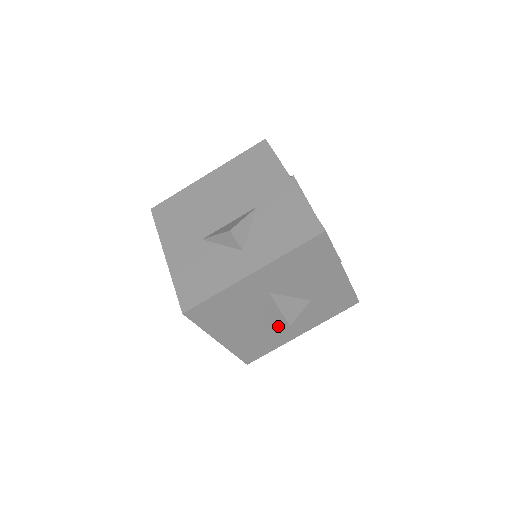
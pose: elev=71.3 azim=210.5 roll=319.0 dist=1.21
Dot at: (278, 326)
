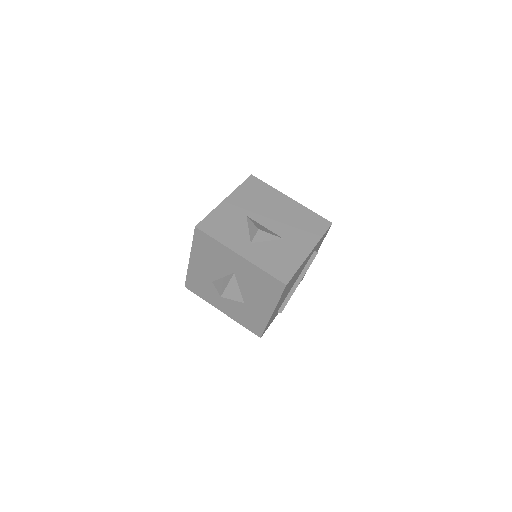
Dot at: (218, 290)
